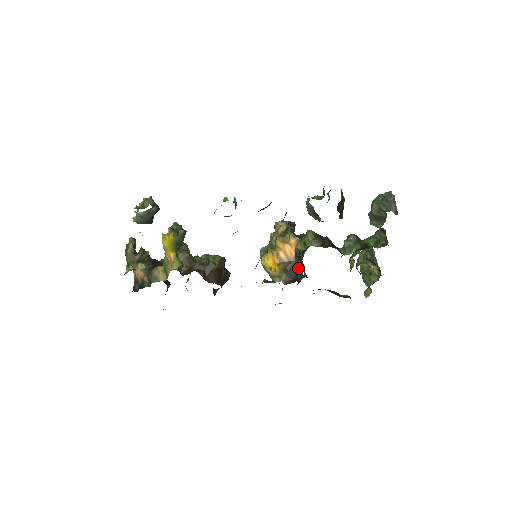
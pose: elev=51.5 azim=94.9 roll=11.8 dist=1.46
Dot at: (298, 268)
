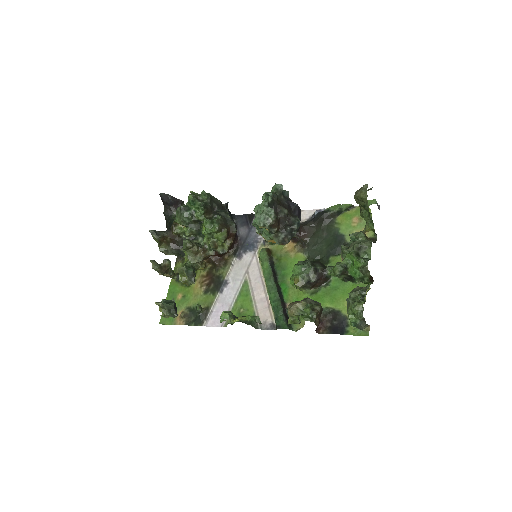
Dot at: occluded
